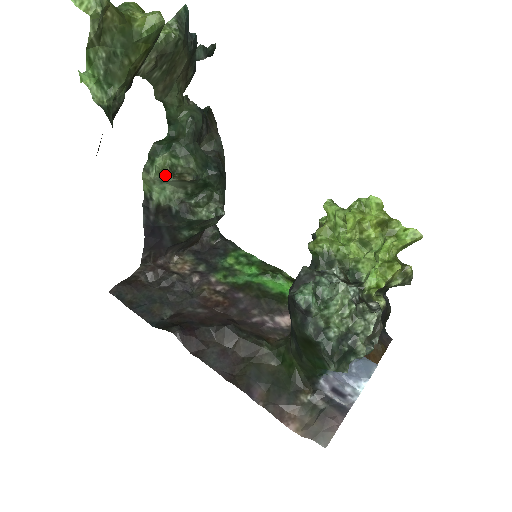
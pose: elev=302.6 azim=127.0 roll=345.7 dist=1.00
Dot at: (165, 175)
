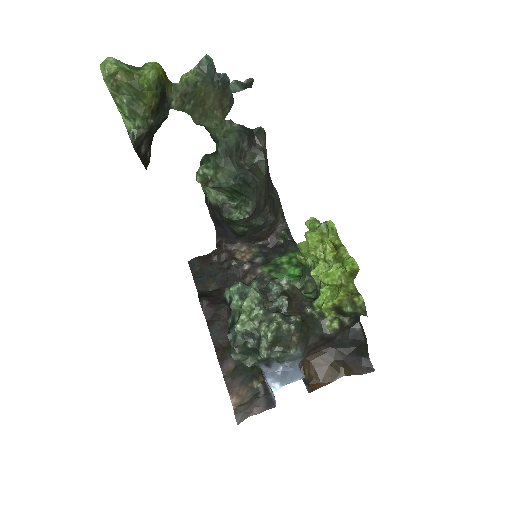
Dot at: (199, 181)
